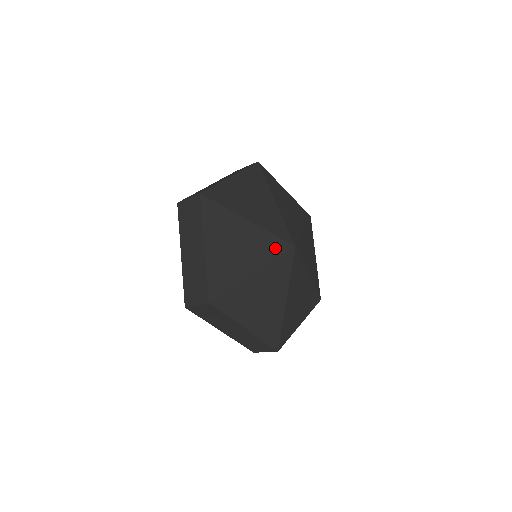
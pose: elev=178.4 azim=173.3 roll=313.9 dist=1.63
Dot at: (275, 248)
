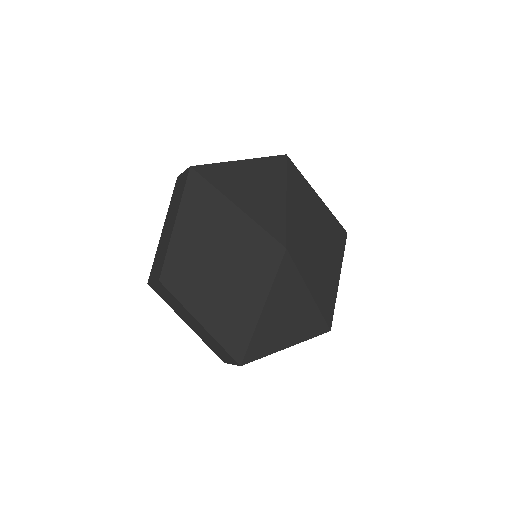
Dot at: (260, 244)
